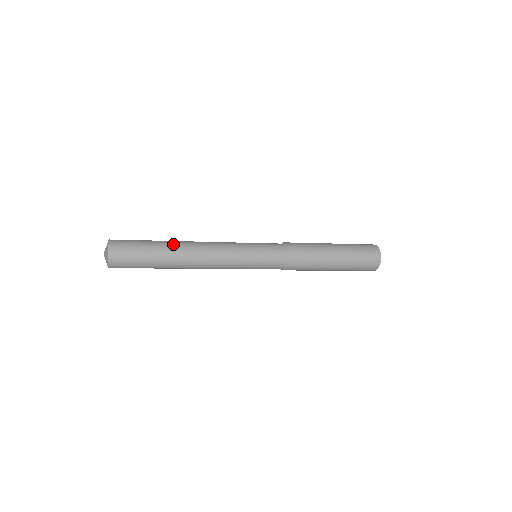
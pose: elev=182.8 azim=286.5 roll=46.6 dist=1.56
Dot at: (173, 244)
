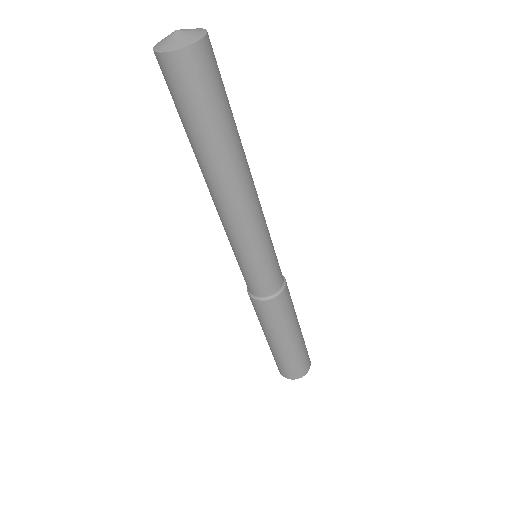
Dot at: occluded
